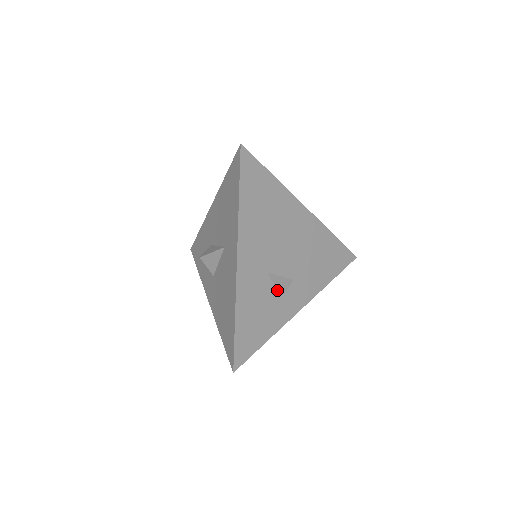
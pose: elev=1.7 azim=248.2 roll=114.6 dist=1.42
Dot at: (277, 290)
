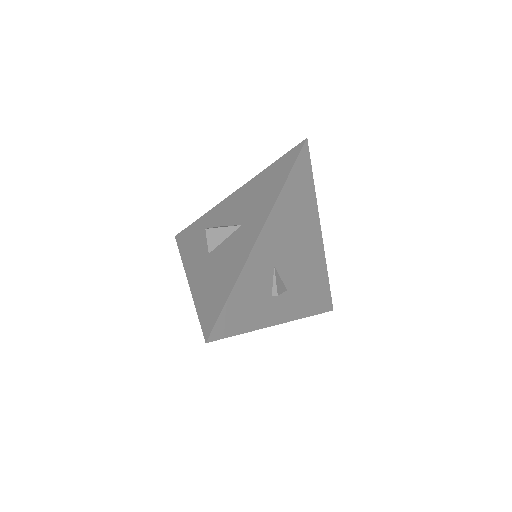
Dot at: (273, 288)
